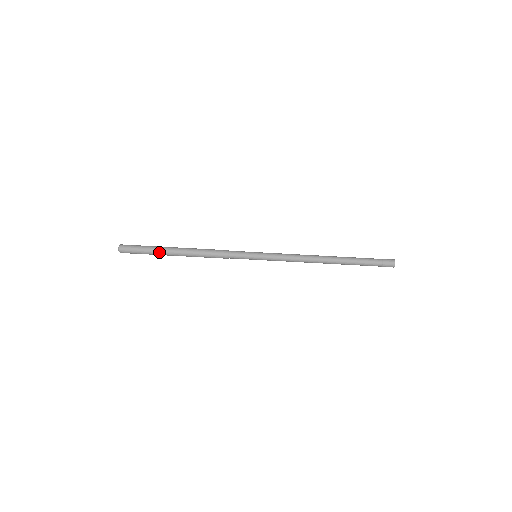
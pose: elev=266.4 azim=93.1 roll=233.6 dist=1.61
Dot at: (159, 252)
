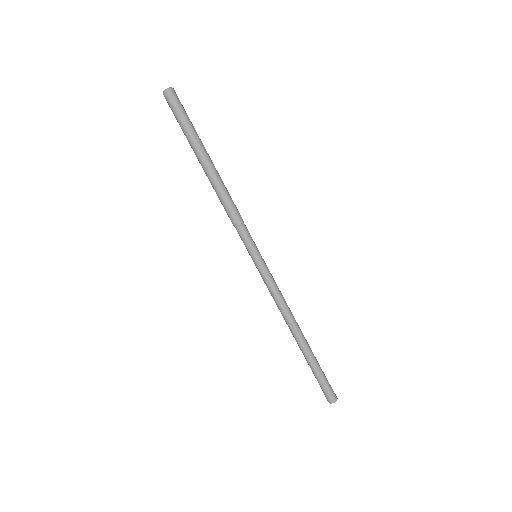
Dot at: (198, 140)
